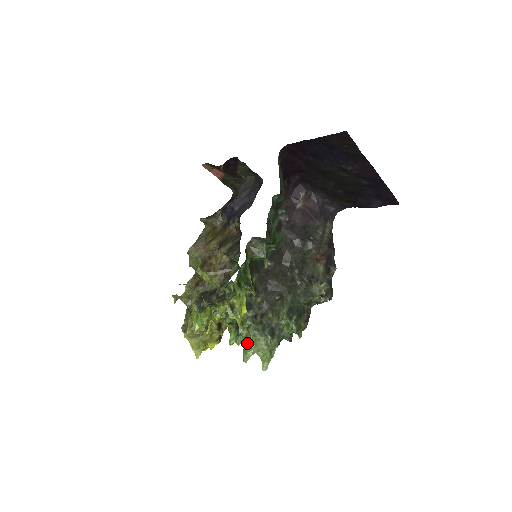
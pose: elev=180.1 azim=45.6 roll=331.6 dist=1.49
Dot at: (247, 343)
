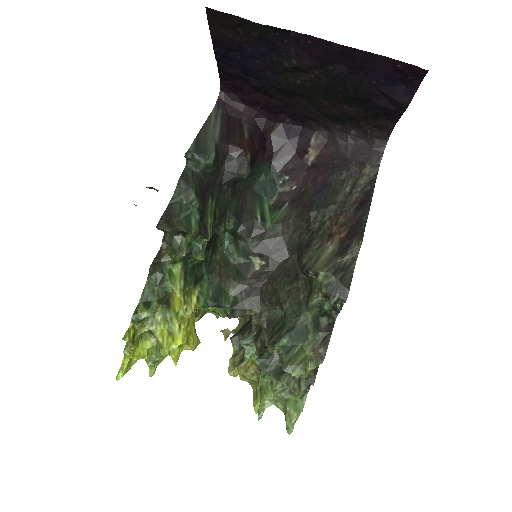
Dot at: (260, 389)
